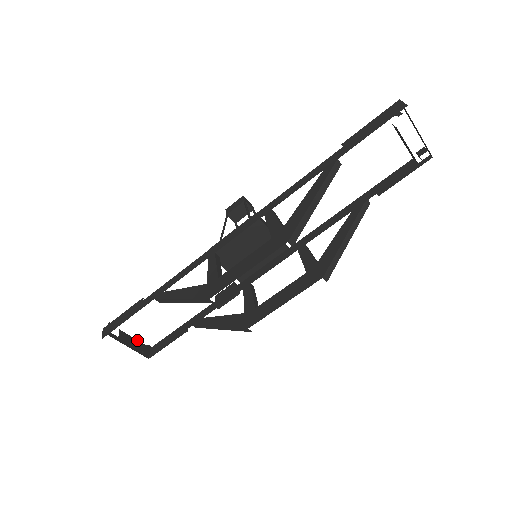
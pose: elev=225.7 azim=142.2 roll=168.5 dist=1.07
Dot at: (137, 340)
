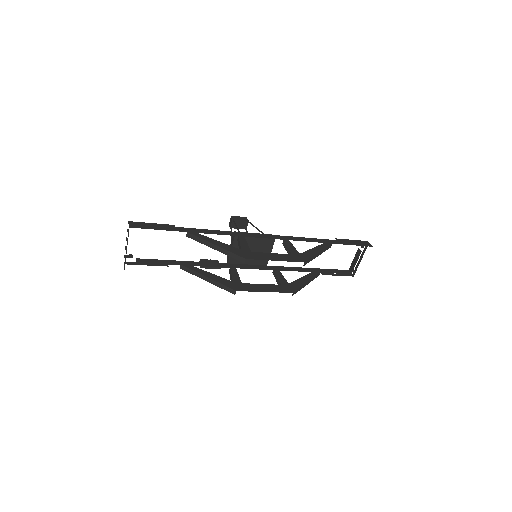
Dot at: occluded
